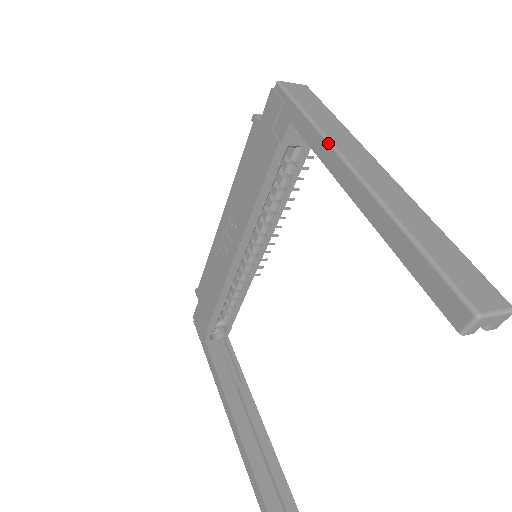
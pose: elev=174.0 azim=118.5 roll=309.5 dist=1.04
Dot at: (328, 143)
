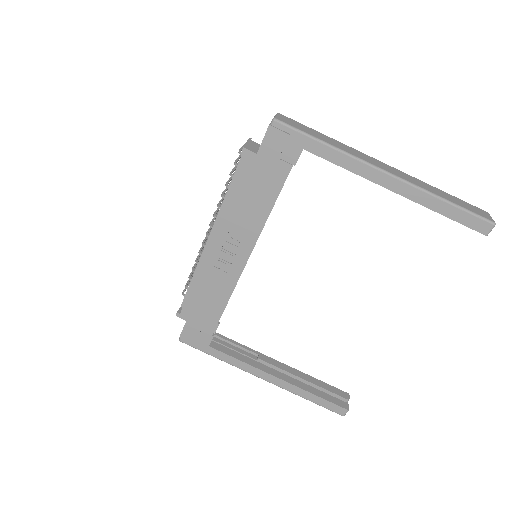
Dot at: (357, 159)
